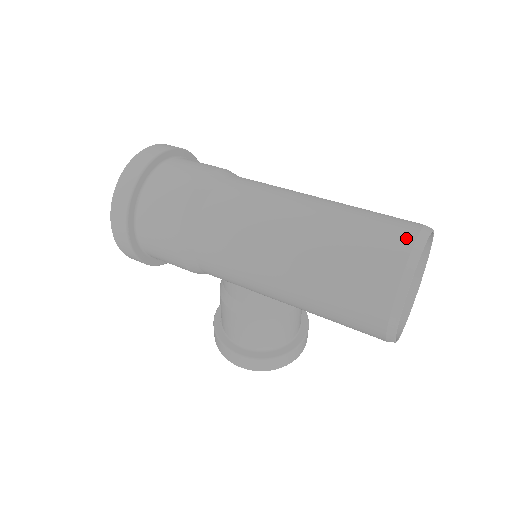
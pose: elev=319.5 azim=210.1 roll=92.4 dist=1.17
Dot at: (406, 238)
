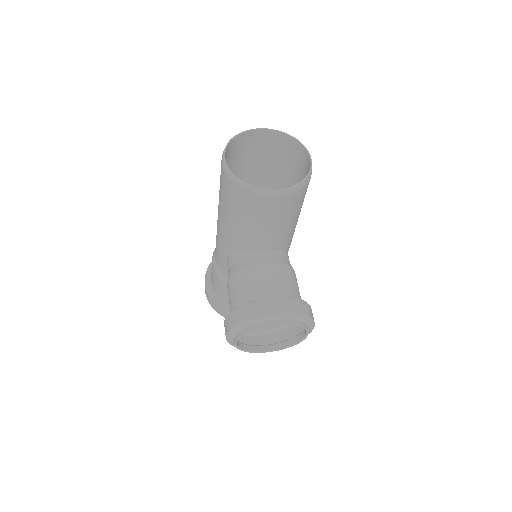
Dot at: (253, 137)
